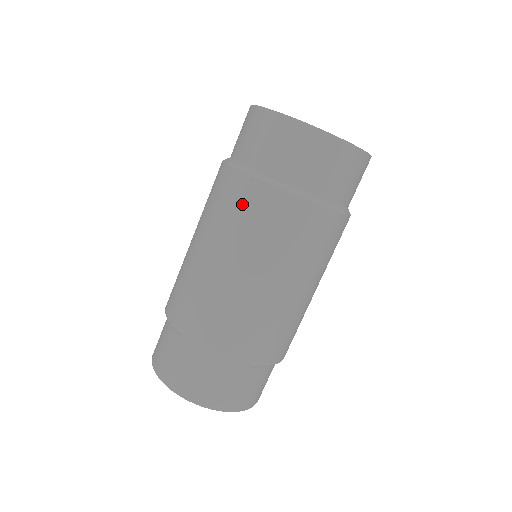
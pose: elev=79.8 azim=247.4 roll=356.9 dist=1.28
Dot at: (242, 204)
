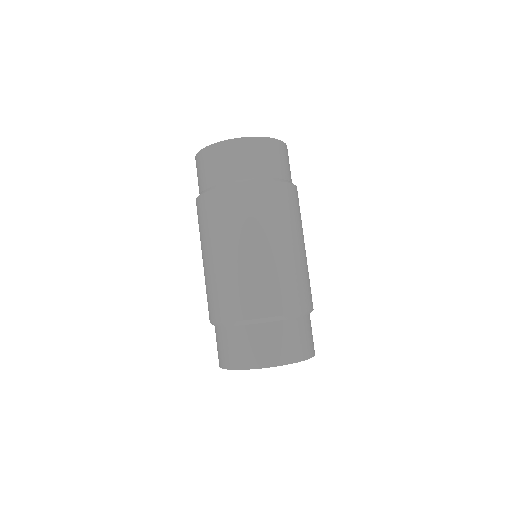
Dot at: (214, 210)
